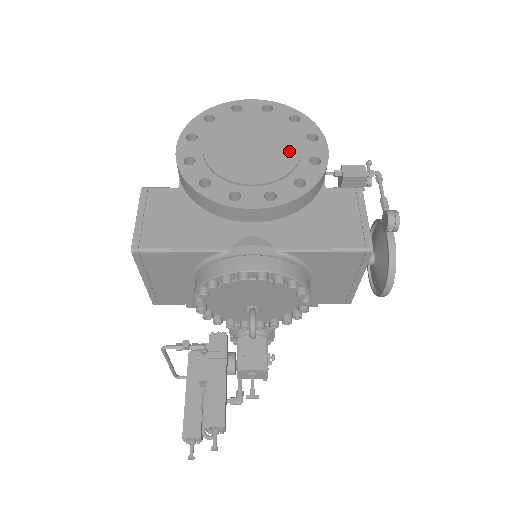
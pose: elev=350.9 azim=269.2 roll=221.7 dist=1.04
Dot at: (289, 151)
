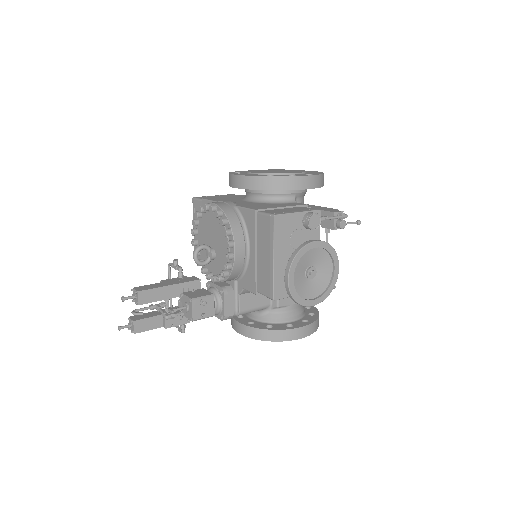
Dot at: (288, 172)
